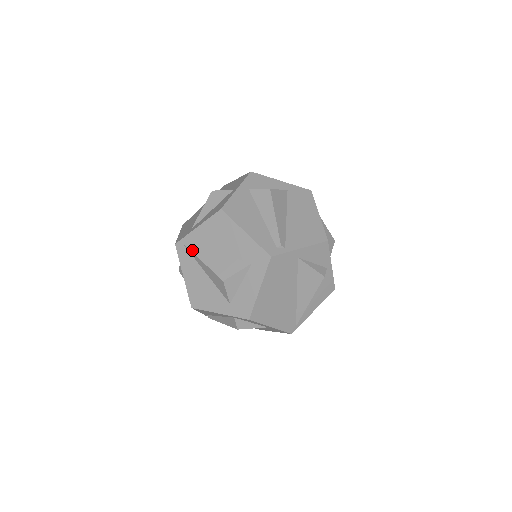
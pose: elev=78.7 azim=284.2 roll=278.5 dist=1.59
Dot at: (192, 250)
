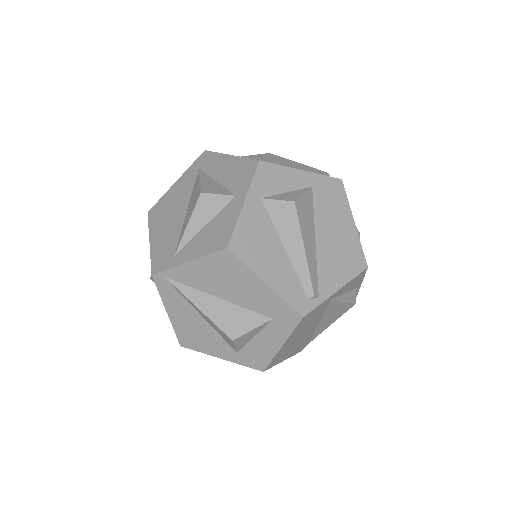
Dot at: (180, 289)
